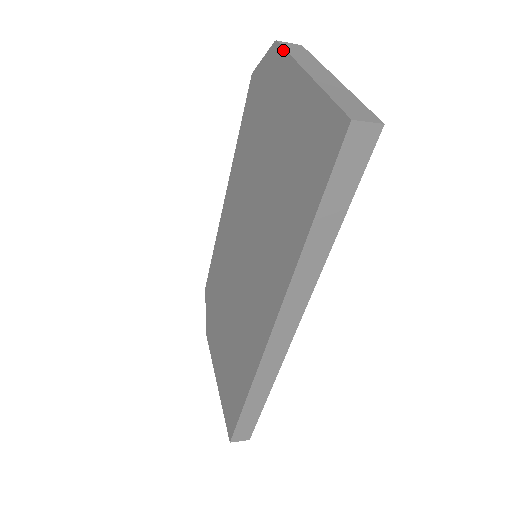
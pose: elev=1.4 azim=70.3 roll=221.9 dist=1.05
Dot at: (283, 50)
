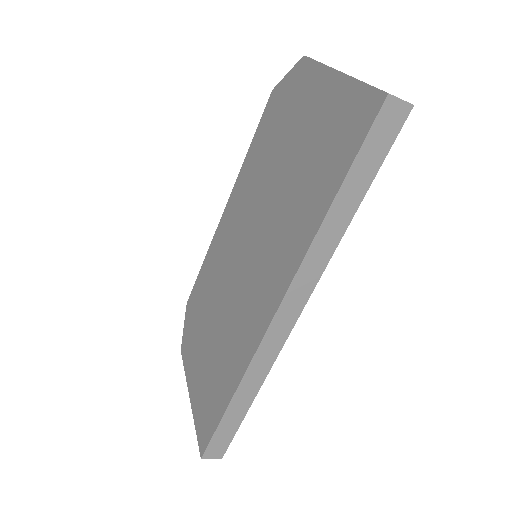
Dot at: (312, 61)
